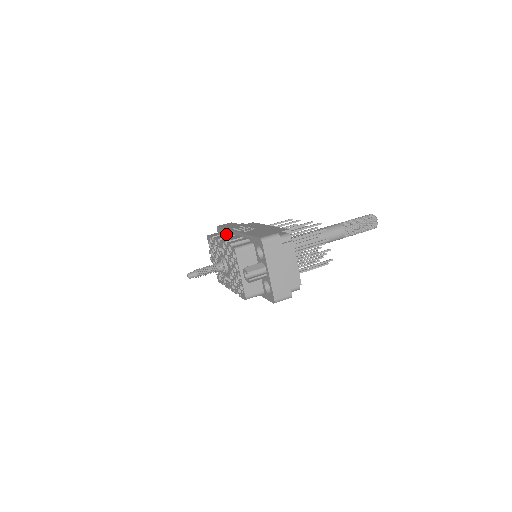
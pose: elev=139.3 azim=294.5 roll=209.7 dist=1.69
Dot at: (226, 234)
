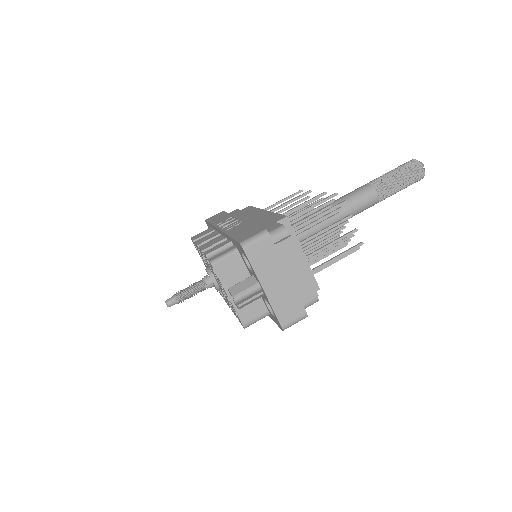
Dot at: (210, 234)
